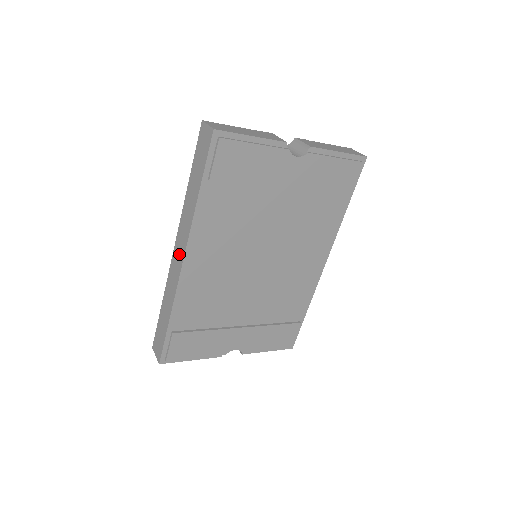
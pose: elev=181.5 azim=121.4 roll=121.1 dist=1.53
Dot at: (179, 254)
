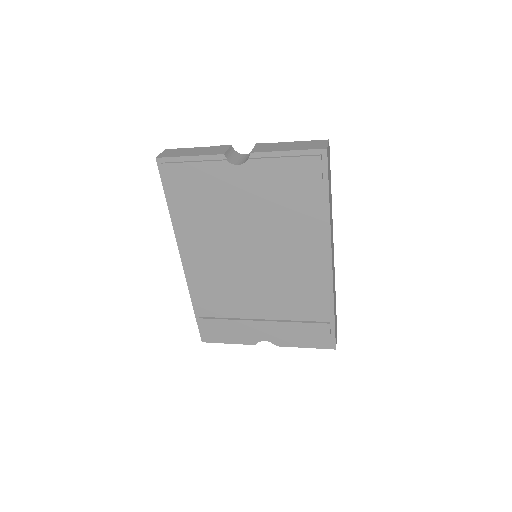
Dot at: occluded
